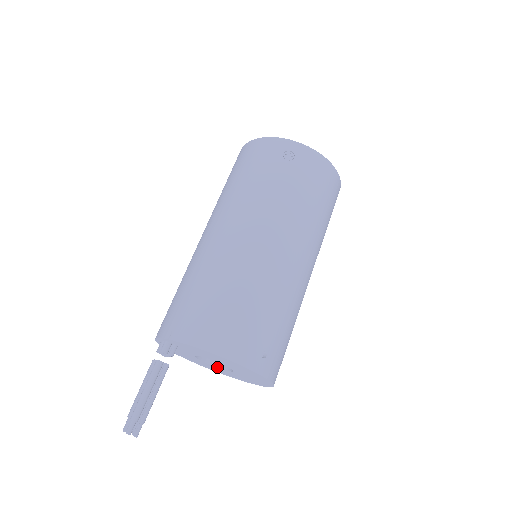
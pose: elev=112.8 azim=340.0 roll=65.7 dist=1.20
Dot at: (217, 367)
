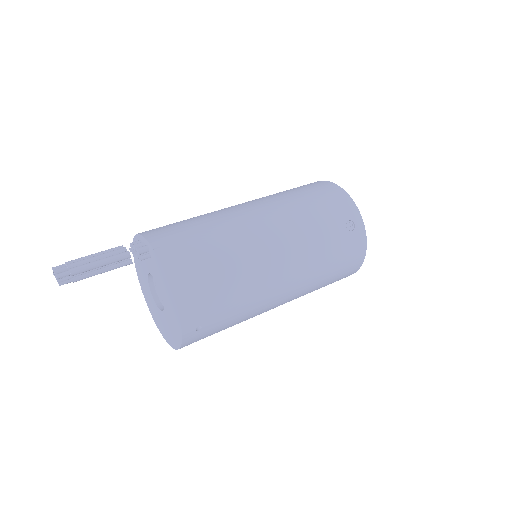
Dot at: (152, 294)
